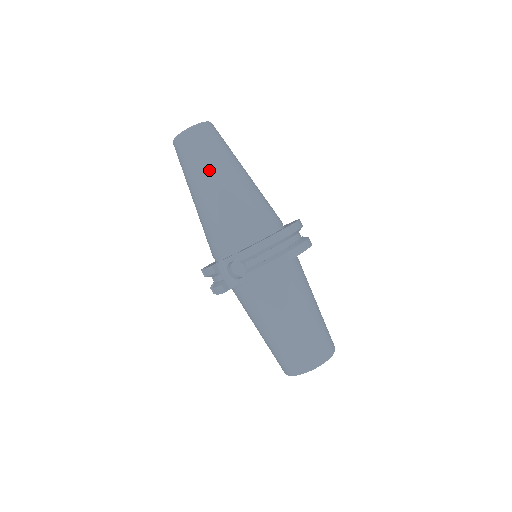
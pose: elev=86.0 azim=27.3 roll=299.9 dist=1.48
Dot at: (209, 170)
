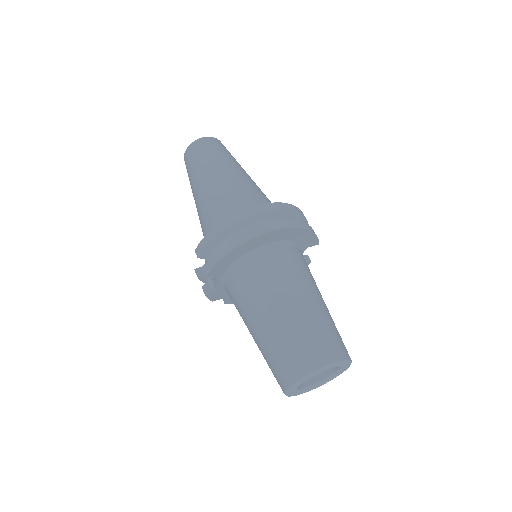
Dot at: (195, 179)
